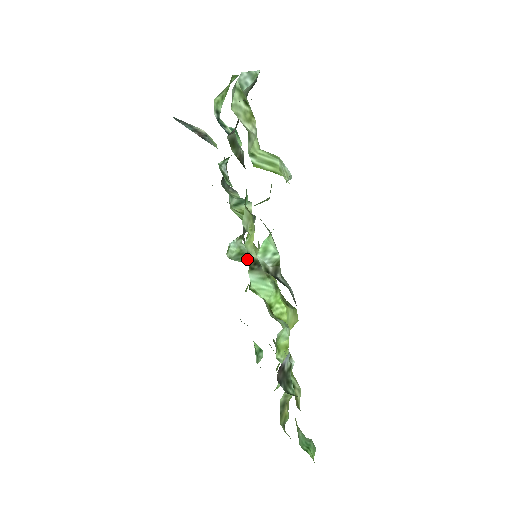
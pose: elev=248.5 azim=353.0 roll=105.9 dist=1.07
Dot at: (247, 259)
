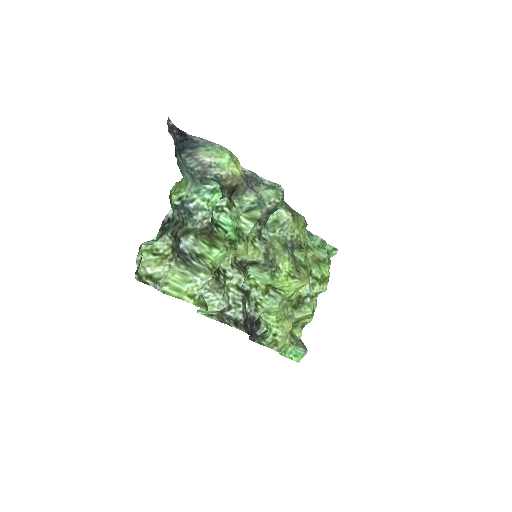
Dot at: (280, 227)
